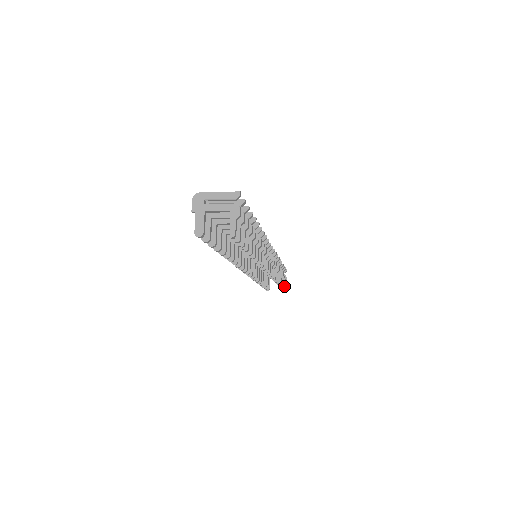
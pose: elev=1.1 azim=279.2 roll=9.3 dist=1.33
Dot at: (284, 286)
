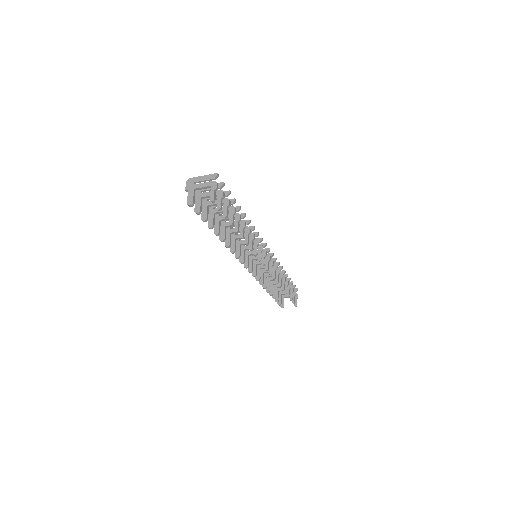
Dot at: (296, 302)
